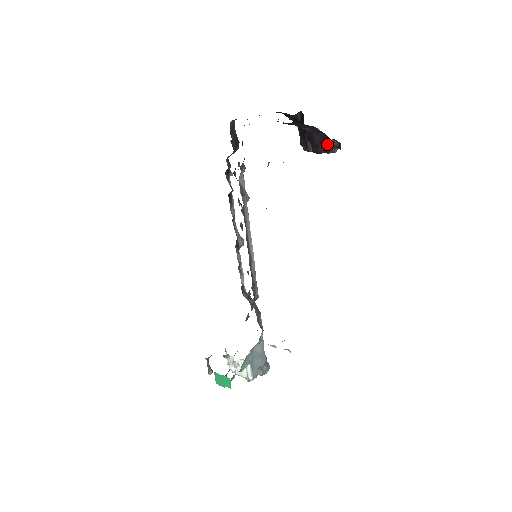
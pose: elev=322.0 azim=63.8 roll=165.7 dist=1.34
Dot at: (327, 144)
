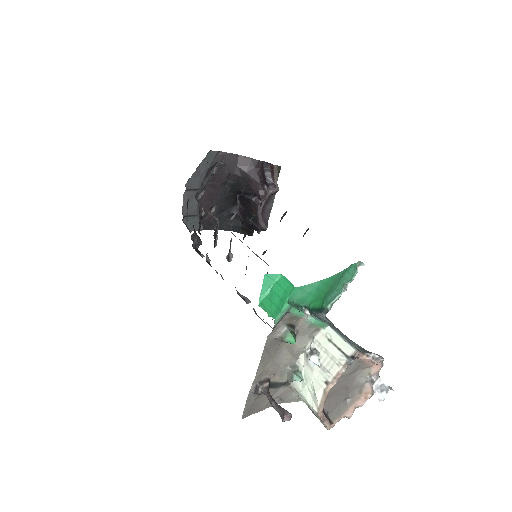
Dot at: (264, 180)
